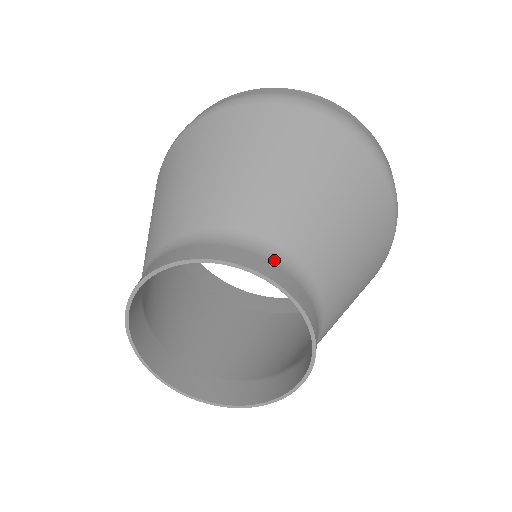
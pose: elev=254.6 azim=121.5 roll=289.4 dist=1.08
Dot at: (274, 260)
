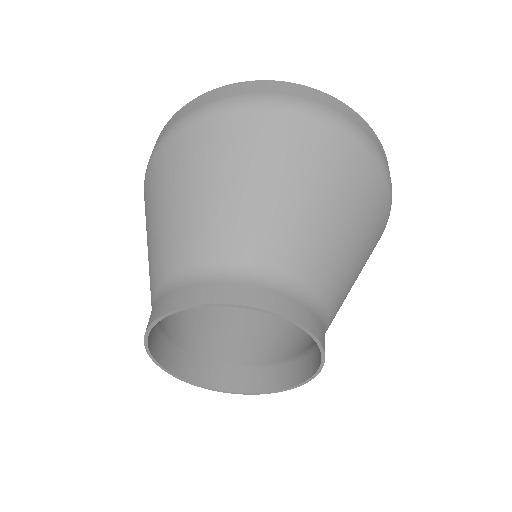
Dot at: (275, 287)
